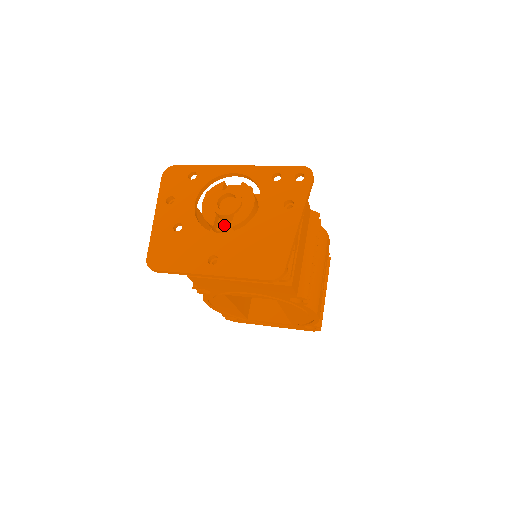
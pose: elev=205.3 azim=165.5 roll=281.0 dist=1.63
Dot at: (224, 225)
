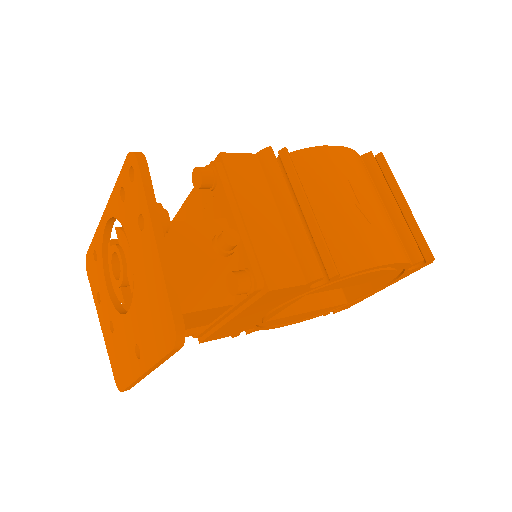
Dot at: occluded
